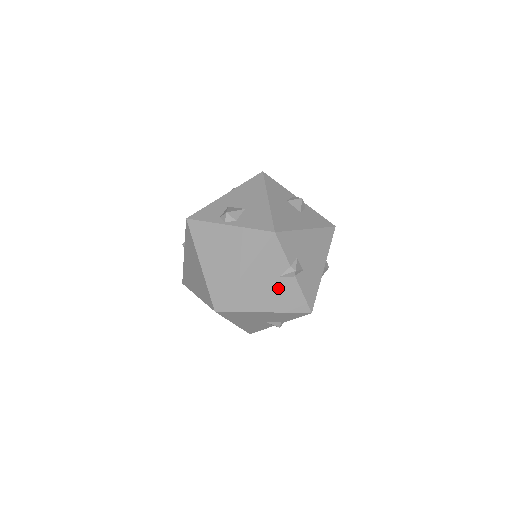
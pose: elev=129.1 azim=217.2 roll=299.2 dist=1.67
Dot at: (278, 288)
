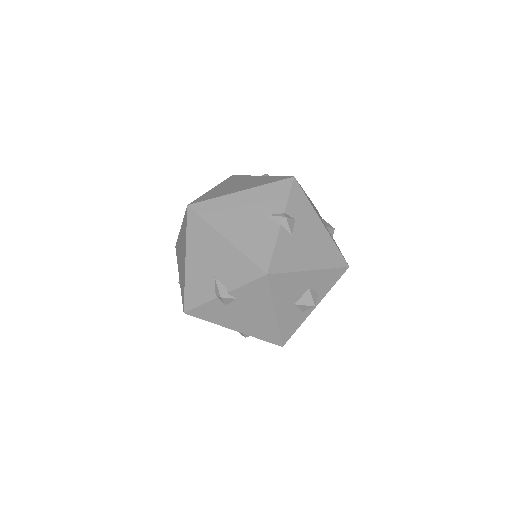
Dot at: (257, 225)
